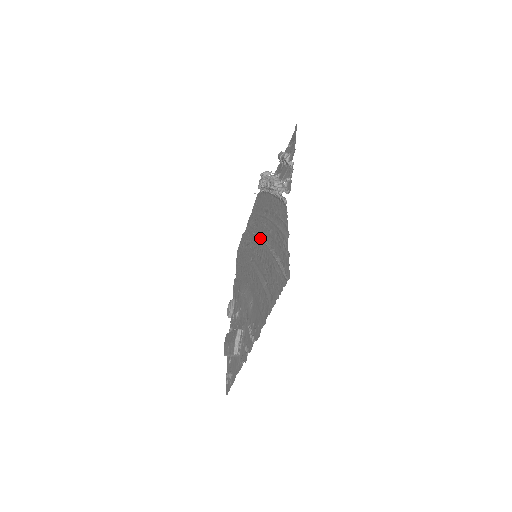
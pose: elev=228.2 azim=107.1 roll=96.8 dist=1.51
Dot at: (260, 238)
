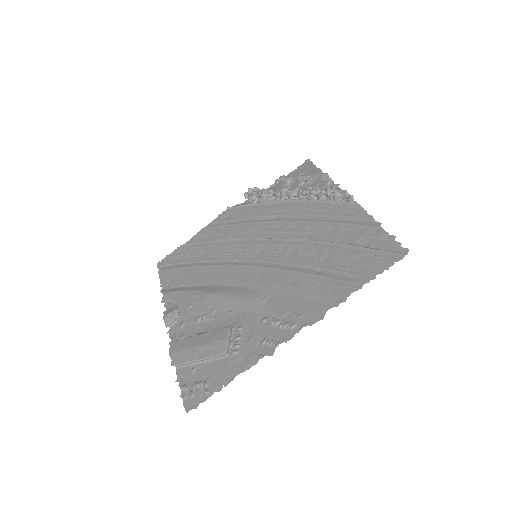
Dot at: (270, 238)
